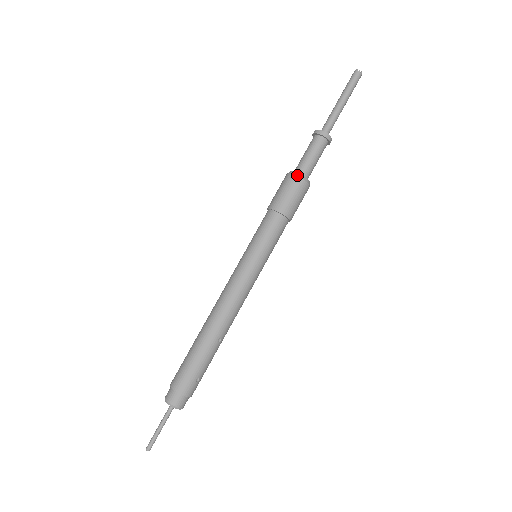
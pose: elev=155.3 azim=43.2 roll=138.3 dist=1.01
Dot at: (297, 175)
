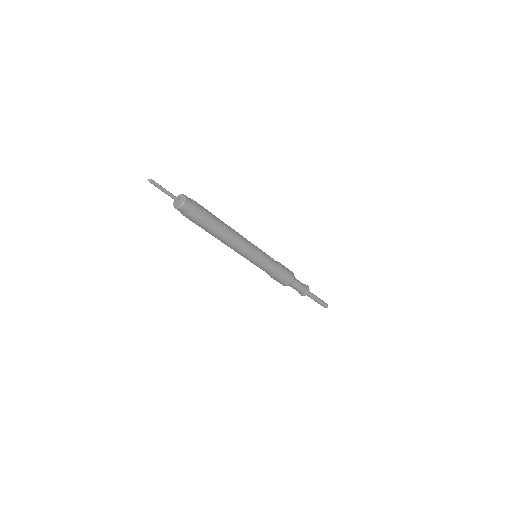
Dot at: occluded
